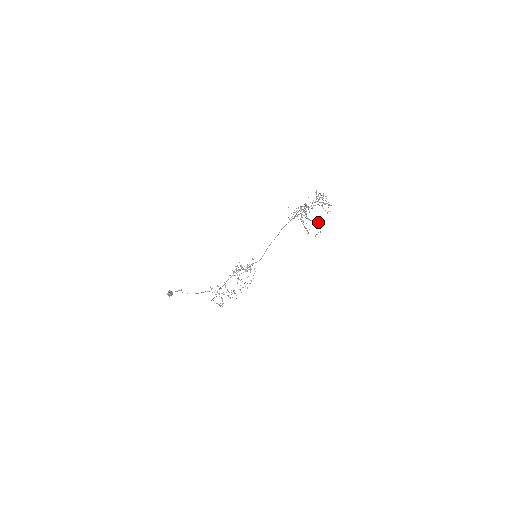
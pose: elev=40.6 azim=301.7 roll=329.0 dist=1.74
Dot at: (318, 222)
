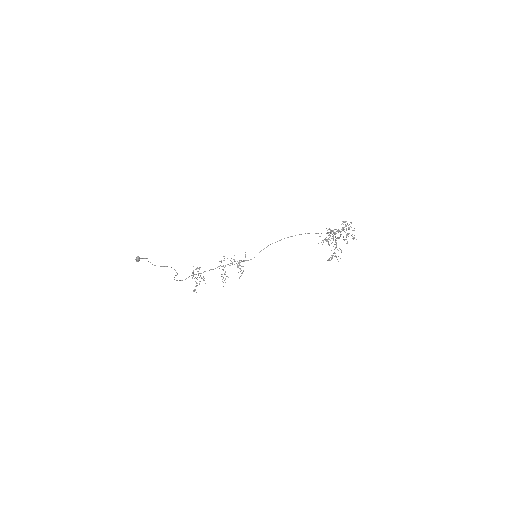
Dot at: occluded
